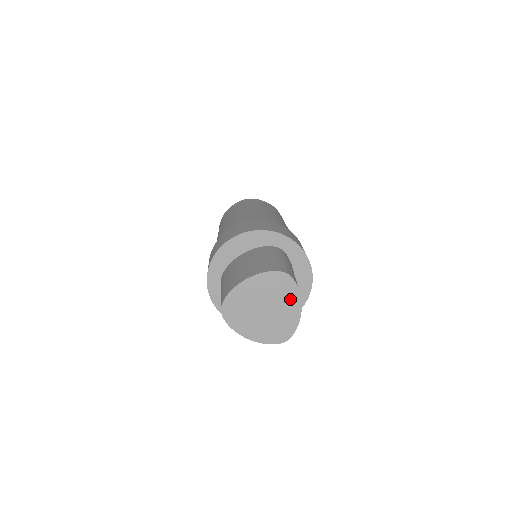
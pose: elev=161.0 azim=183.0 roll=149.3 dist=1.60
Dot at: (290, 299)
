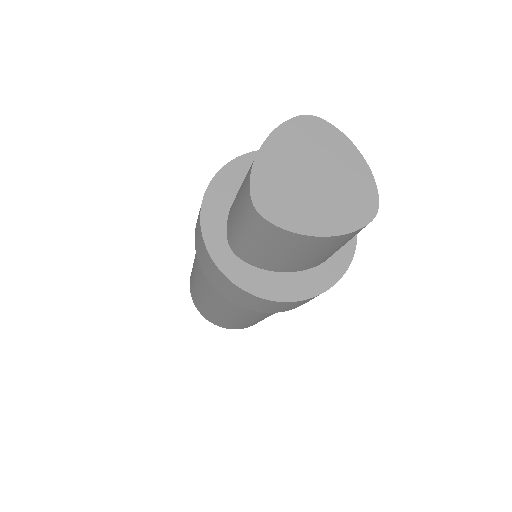
Dot at: (338, 148)
